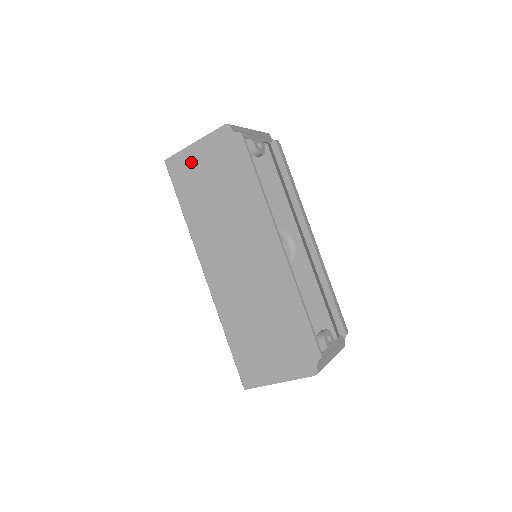
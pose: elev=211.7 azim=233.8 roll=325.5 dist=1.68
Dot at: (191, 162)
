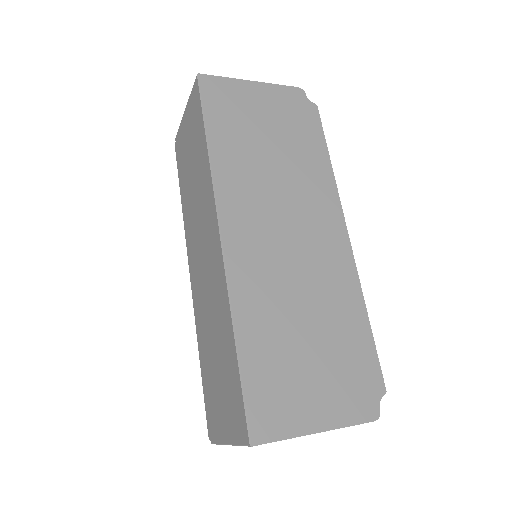
Dot at: (242, 96)
